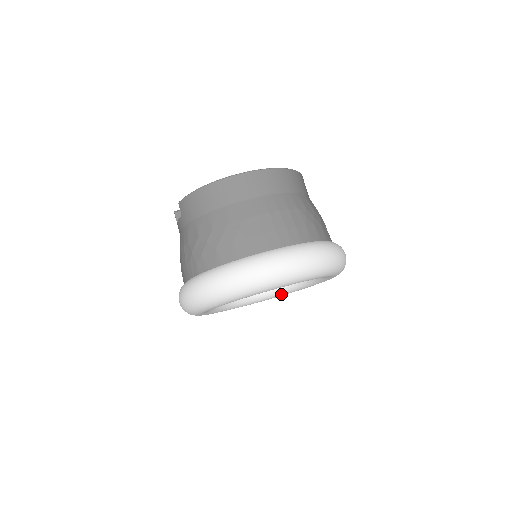
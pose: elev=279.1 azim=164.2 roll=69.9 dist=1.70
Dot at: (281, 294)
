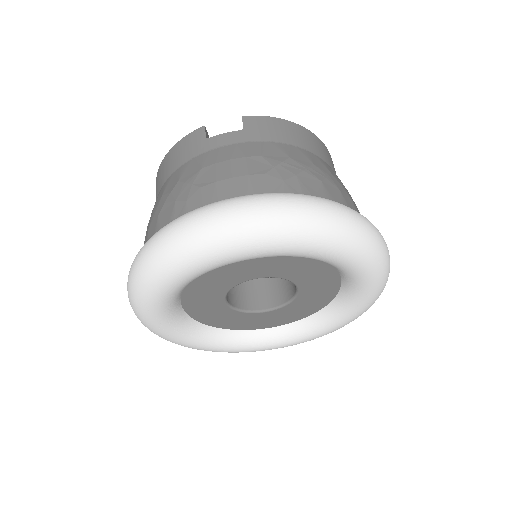
Dot at: (207, 343)
